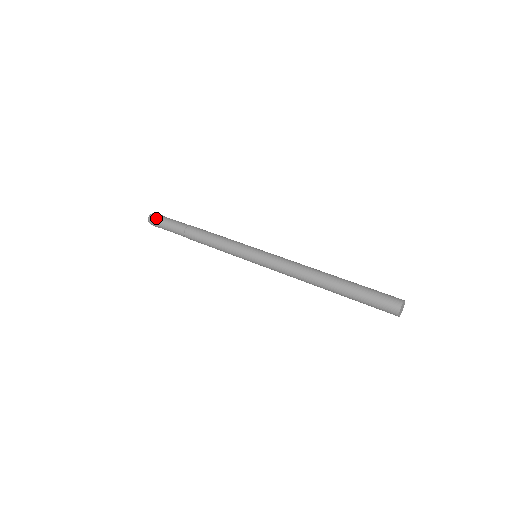
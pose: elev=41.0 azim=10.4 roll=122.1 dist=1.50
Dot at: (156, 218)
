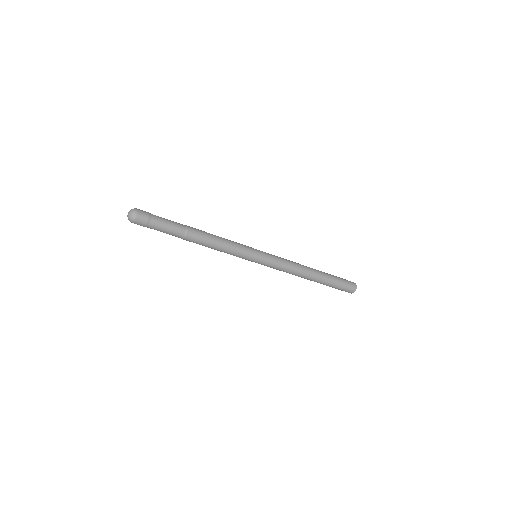
Dot at: (146, 213)
